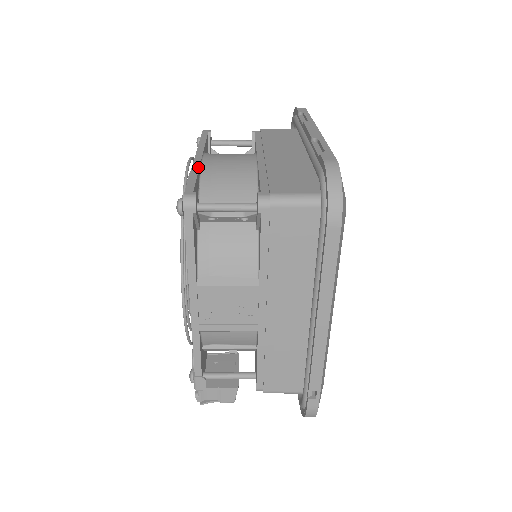
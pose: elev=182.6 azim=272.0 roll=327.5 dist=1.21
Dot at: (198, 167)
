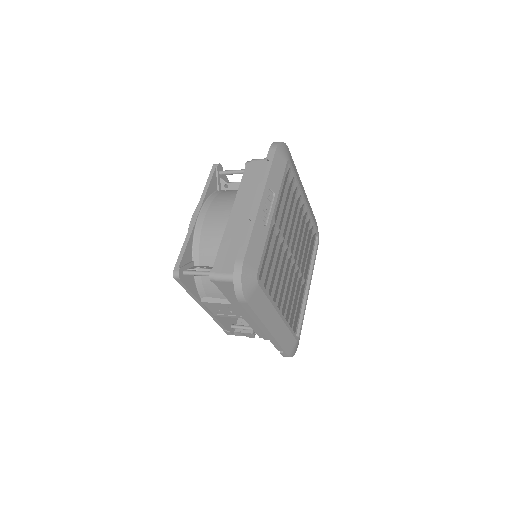
Dot at: (191, 233)
